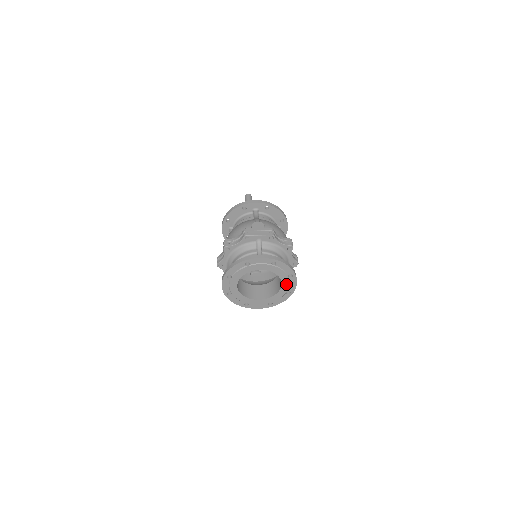
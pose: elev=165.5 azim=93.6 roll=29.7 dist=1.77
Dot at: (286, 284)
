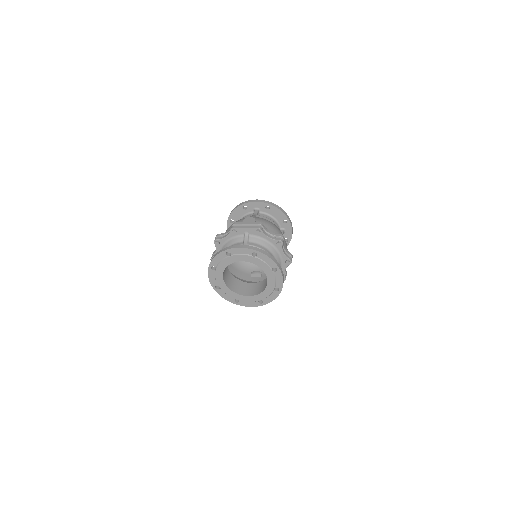
Dot at: (272, 279)
